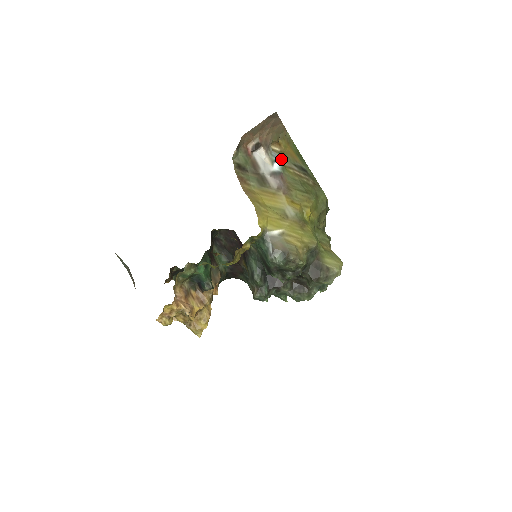
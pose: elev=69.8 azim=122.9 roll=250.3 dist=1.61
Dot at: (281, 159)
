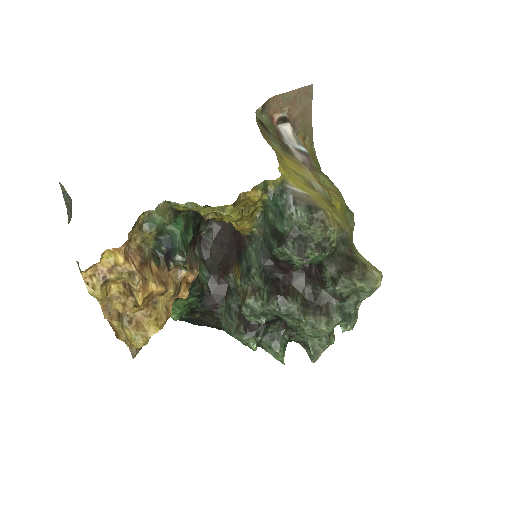
Dot at: occluded
